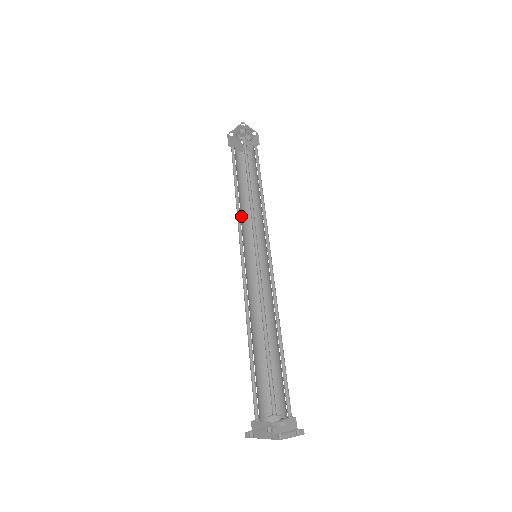
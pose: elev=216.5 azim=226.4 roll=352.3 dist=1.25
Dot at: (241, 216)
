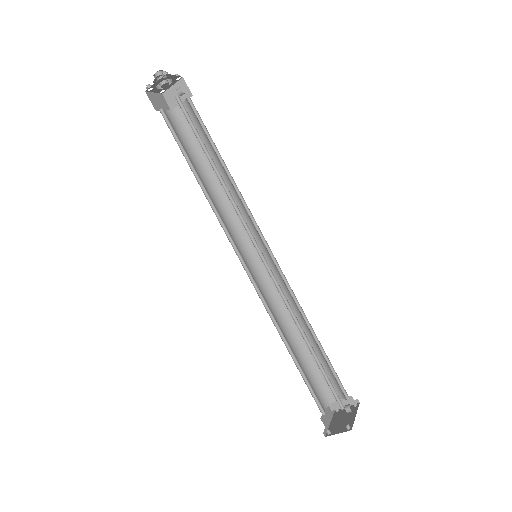
Dot at: (216, 209)
